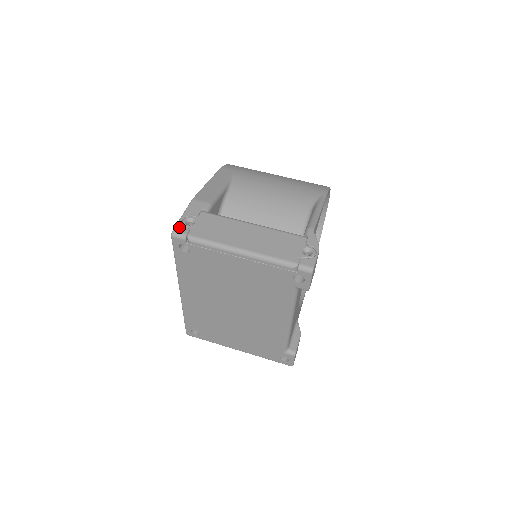
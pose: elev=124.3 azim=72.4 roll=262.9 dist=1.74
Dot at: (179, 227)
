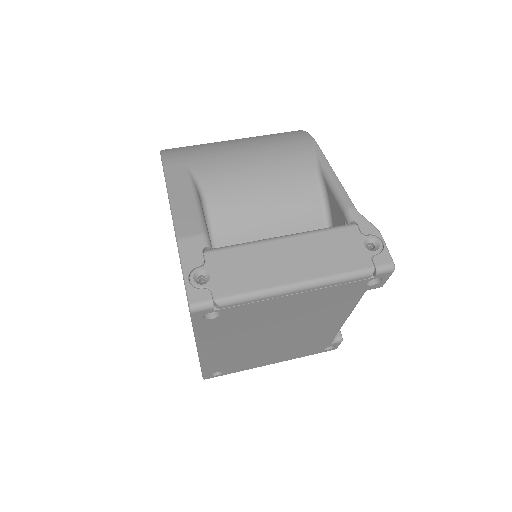
Dot at: (194, 294)
